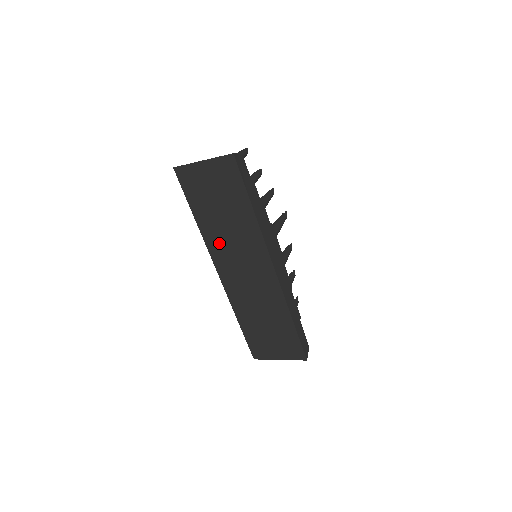
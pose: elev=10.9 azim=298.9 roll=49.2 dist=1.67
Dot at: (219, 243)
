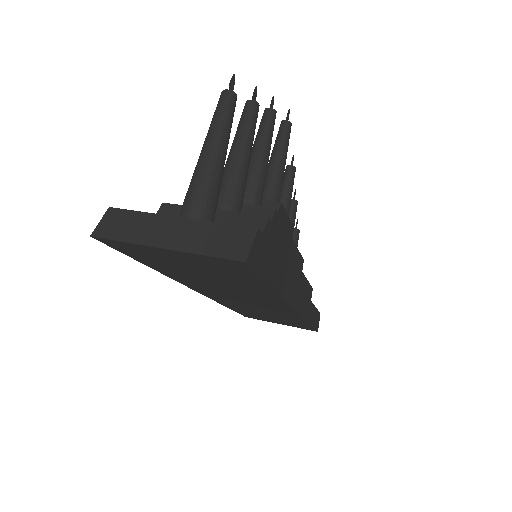
Dot at: (201, 286)
